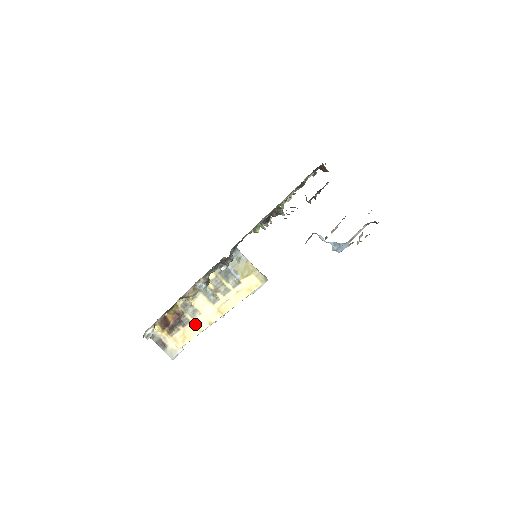
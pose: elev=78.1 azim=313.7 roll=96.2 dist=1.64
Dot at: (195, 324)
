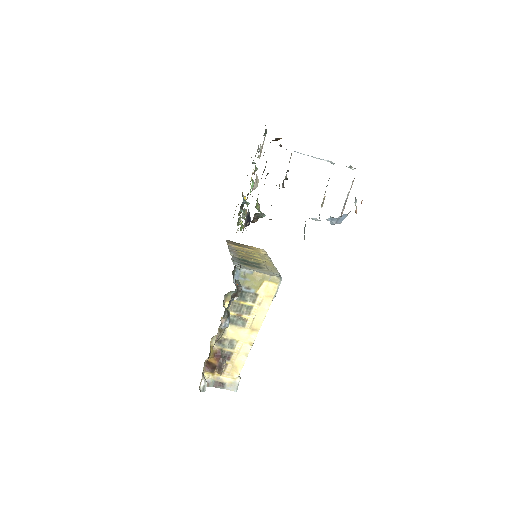
Dot at: (238, 352)
